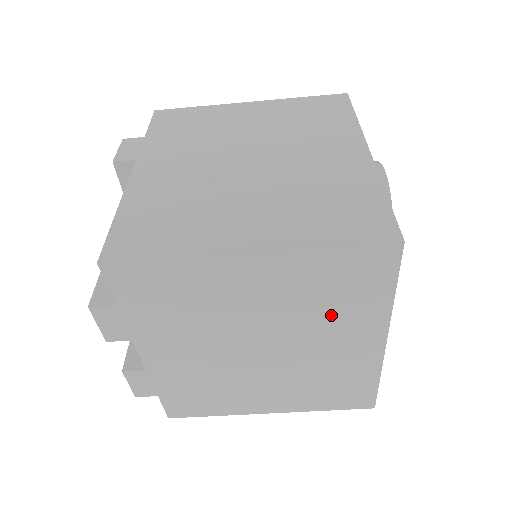
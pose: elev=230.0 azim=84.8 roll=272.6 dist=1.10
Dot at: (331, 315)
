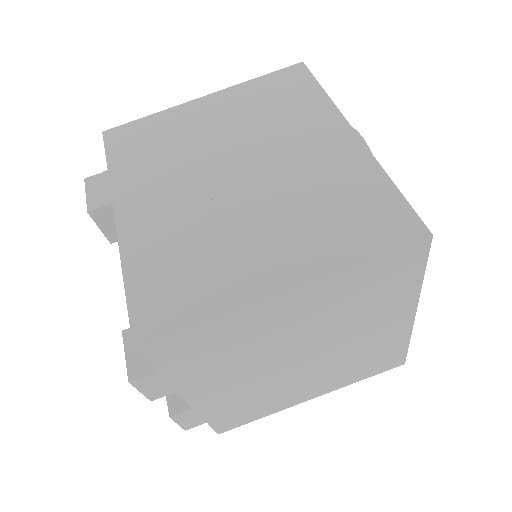
Dot at: (365, 312)
